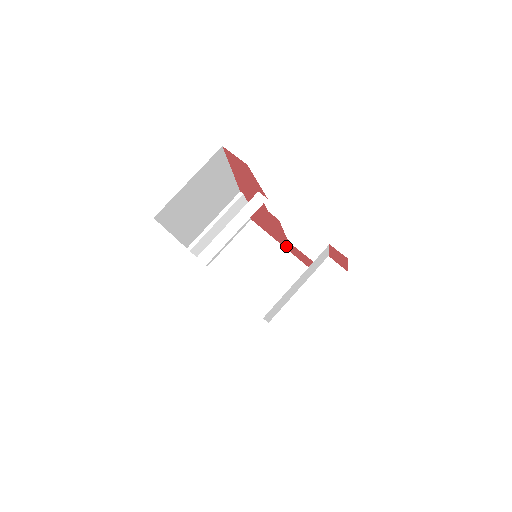
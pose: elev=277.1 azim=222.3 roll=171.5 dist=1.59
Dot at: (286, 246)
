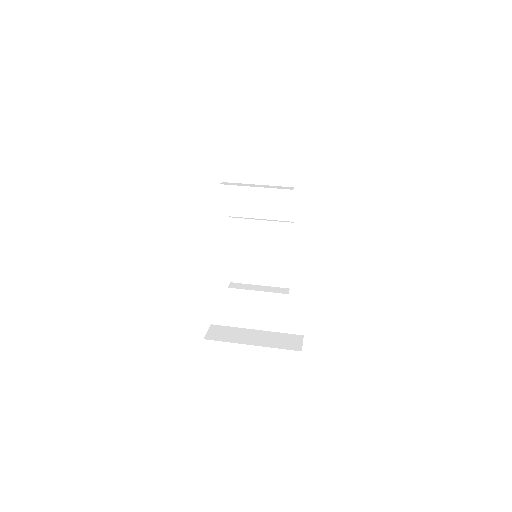
Dot at: occluded
